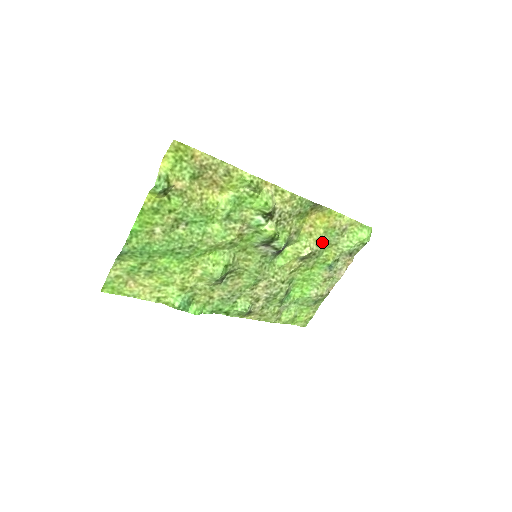
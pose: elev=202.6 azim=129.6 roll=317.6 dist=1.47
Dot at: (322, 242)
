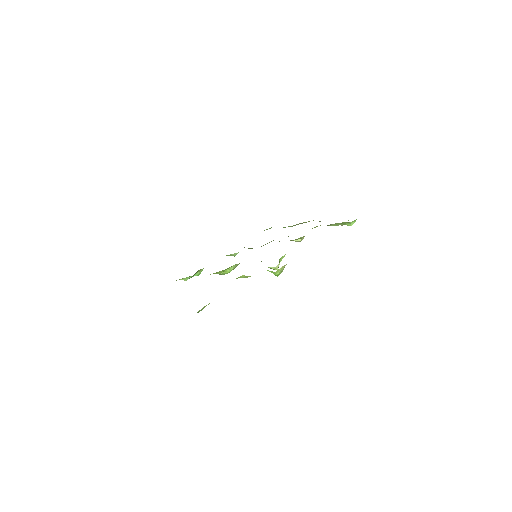
Dot at: occluded
